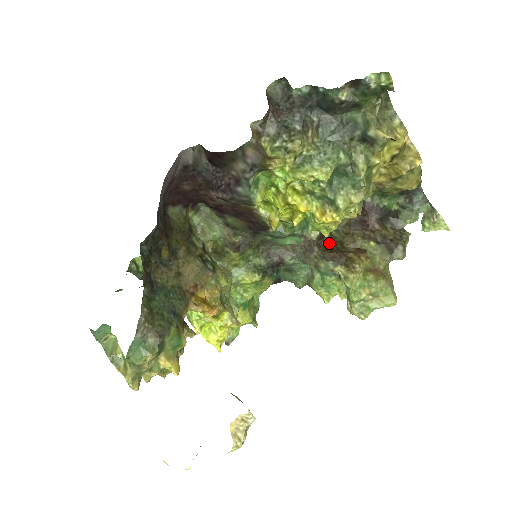
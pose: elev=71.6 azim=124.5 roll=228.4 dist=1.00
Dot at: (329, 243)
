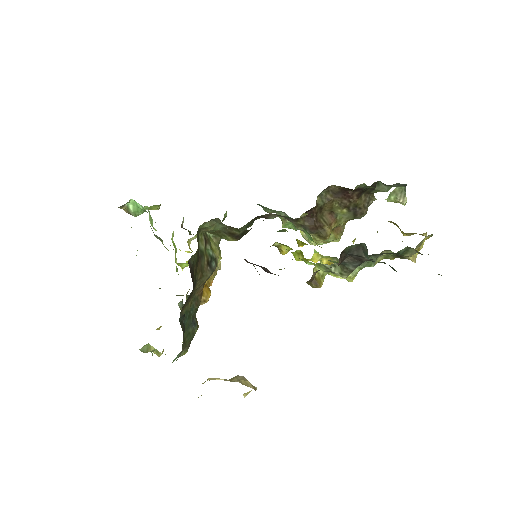
Dot at: (312, 213)
